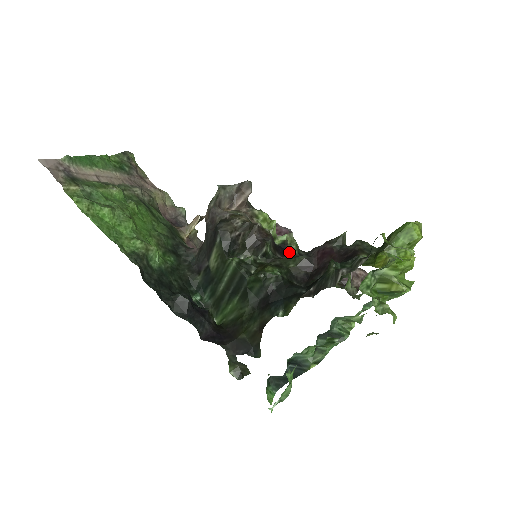
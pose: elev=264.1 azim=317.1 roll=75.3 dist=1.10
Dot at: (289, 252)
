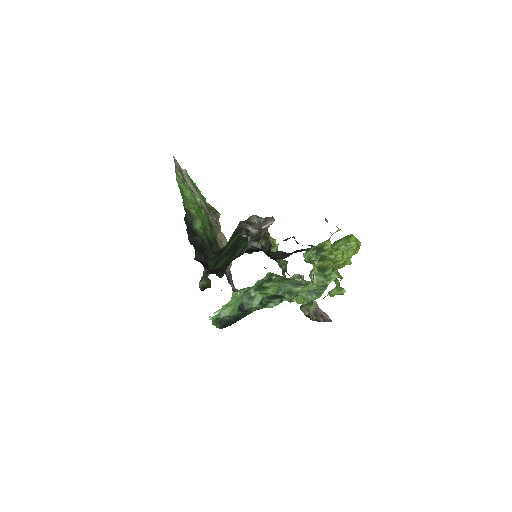
Dot at: (278, 264)
